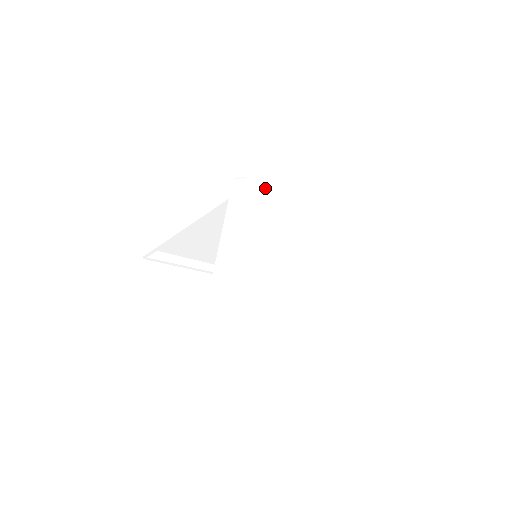
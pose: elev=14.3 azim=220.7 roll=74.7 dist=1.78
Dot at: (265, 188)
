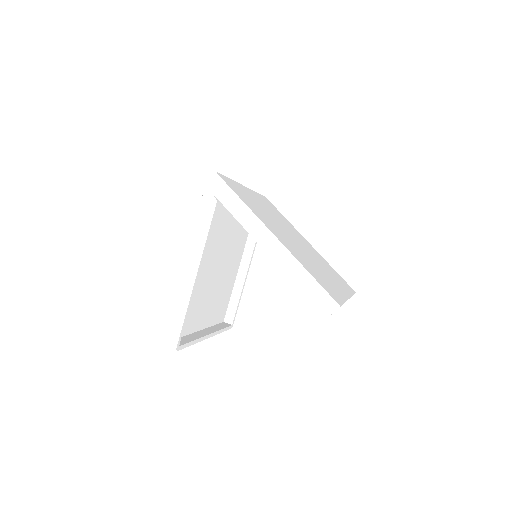
Dot at: (228, 179)
